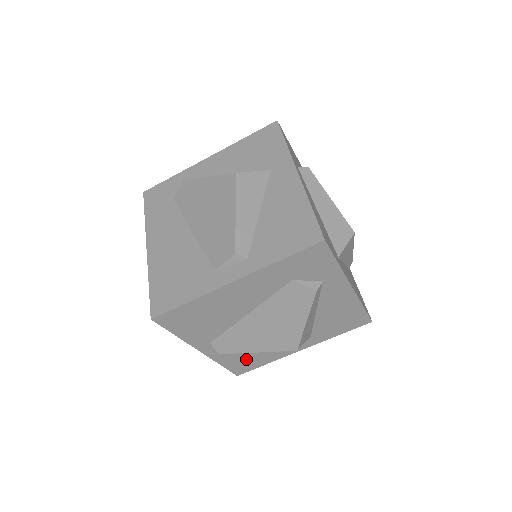
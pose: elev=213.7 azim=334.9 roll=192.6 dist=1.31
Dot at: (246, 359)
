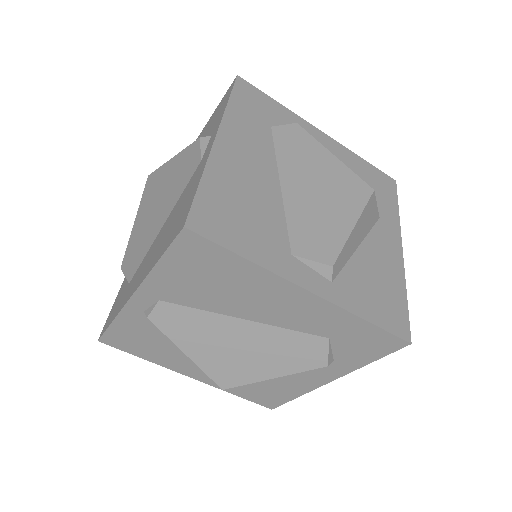
Dot at: (142, 339)
